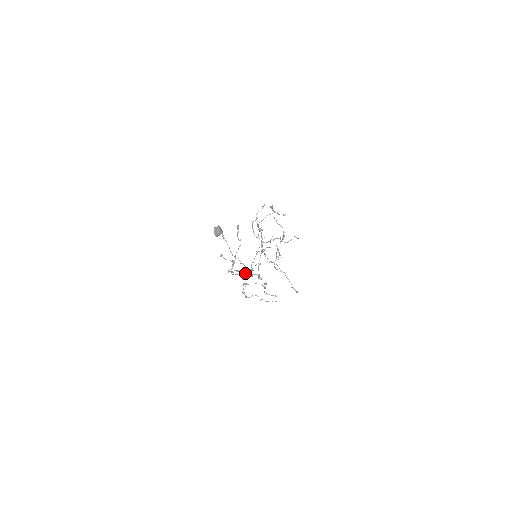
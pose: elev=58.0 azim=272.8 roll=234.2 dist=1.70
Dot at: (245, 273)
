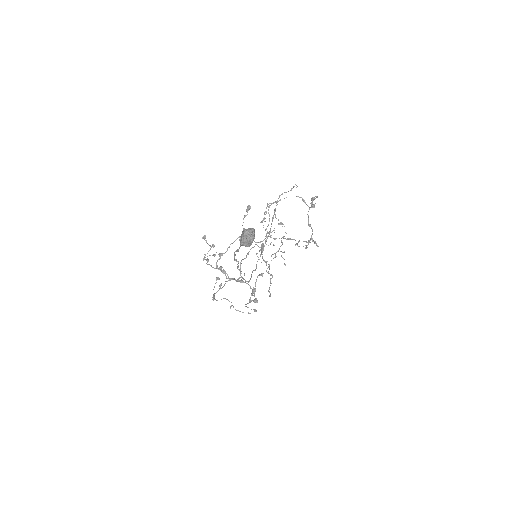
Dot at: (234, 278)
